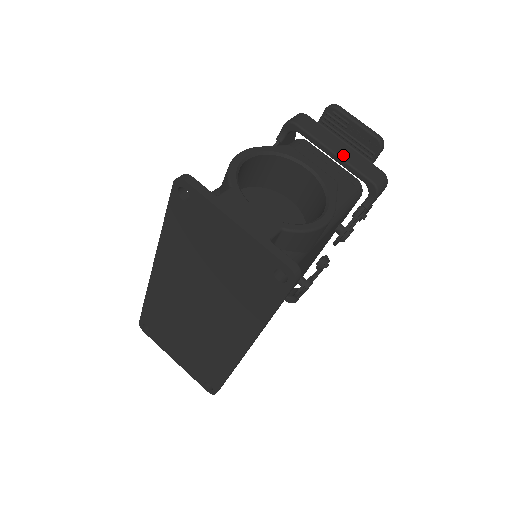
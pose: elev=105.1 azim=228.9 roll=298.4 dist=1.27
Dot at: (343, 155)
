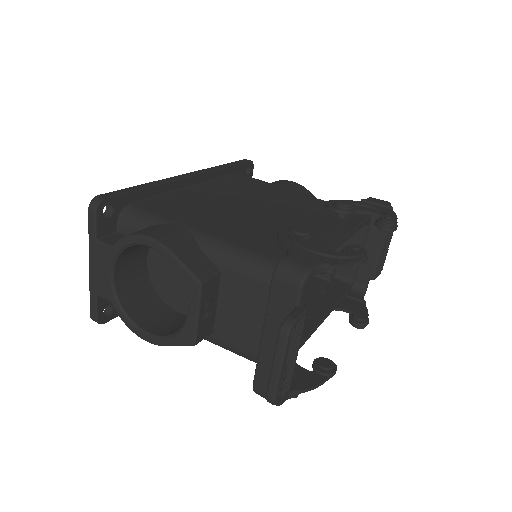
Dot at: (265, 347)
